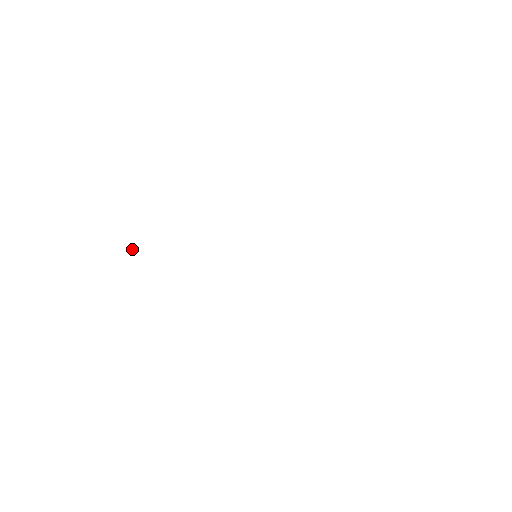
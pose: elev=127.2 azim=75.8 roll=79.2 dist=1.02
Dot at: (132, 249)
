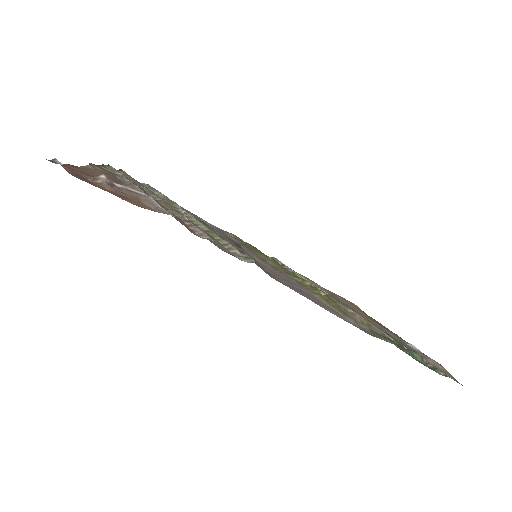
Dot at: (140, 186)
